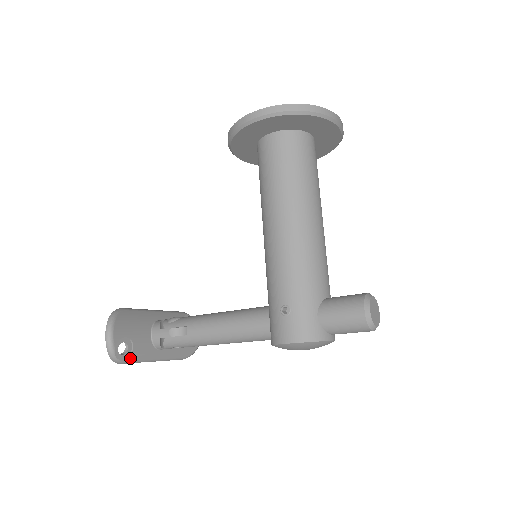
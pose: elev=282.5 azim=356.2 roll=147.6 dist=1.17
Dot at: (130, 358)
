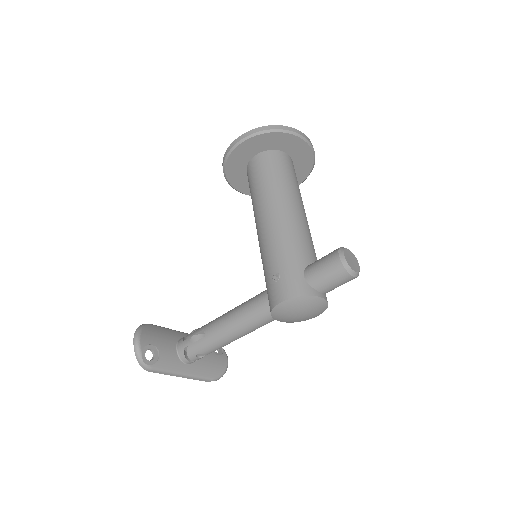
Dot at: (157, 365)
